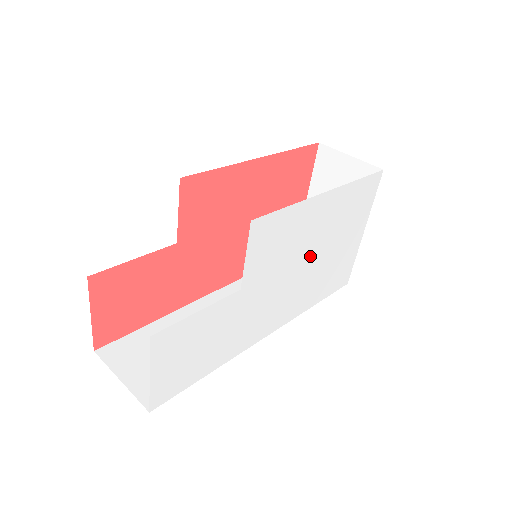
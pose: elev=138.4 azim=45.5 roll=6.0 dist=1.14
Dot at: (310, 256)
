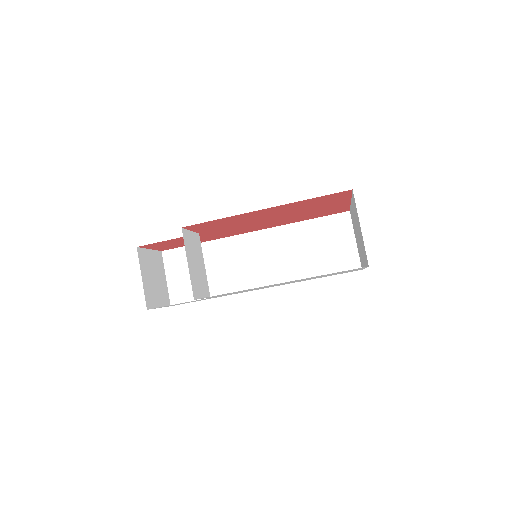
Dot at: occluded
